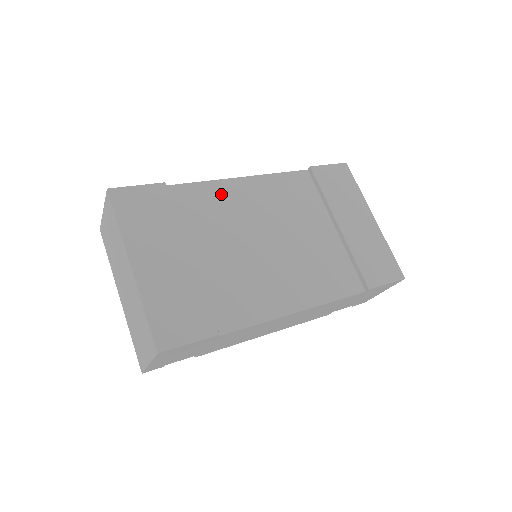
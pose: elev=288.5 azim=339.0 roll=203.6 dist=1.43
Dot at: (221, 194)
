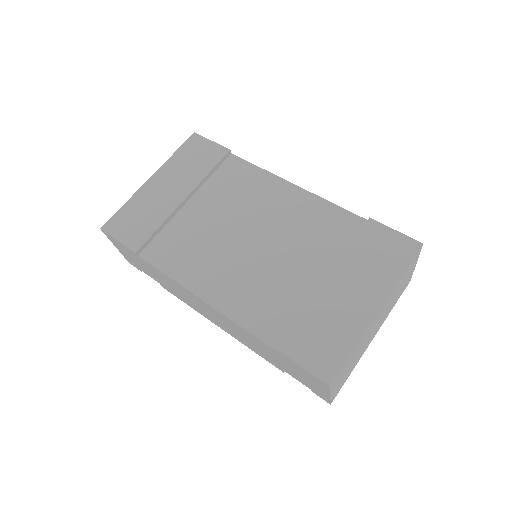
Dot at: (261, 184)
